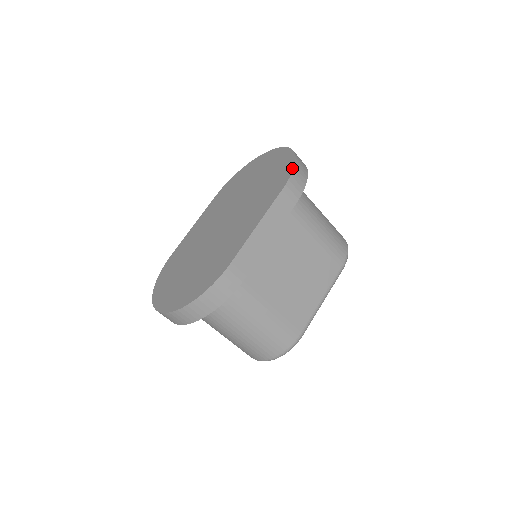
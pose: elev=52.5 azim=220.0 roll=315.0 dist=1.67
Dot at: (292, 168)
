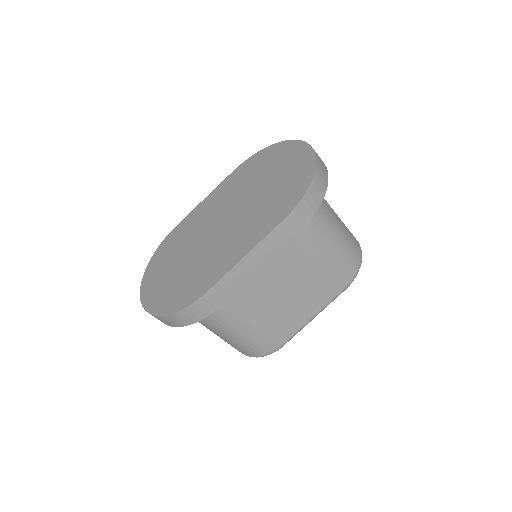
Dot at: (303, 193)
